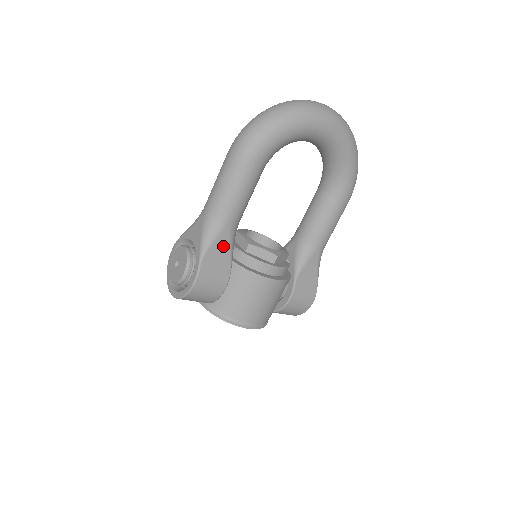
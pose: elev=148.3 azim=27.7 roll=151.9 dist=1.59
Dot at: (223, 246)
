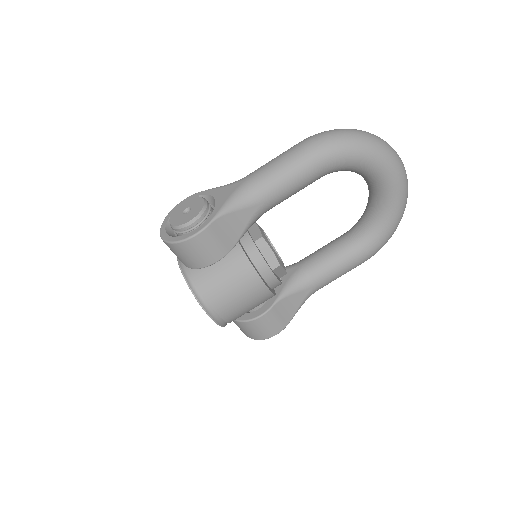
Dot at: (242, 220)
